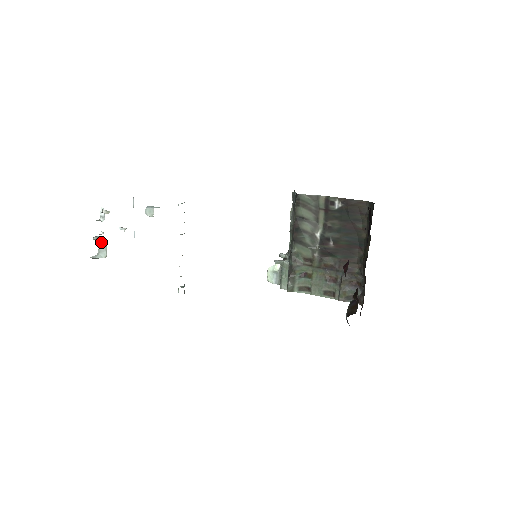
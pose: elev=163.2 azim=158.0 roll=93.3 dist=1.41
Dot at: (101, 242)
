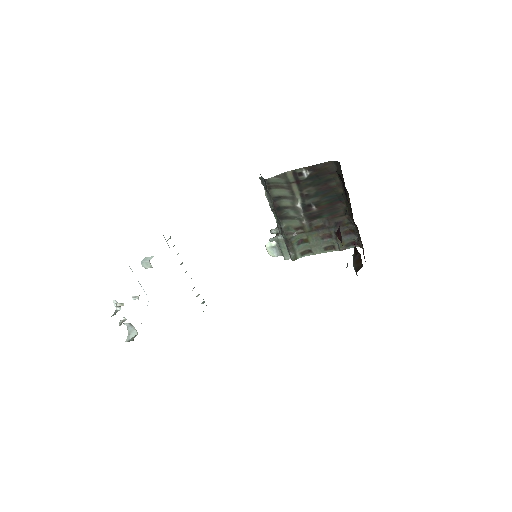
Dot at: (127, 325)
